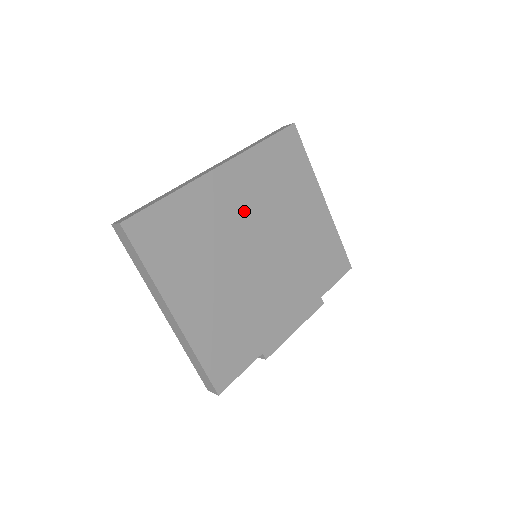
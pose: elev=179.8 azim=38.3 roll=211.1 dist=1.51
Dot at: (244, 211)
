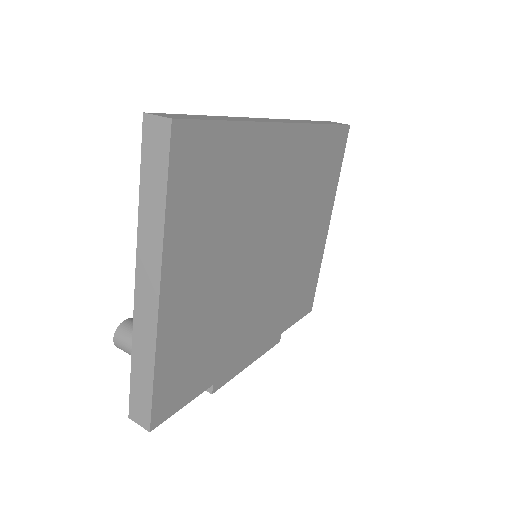
Dot at: (279, 195)
